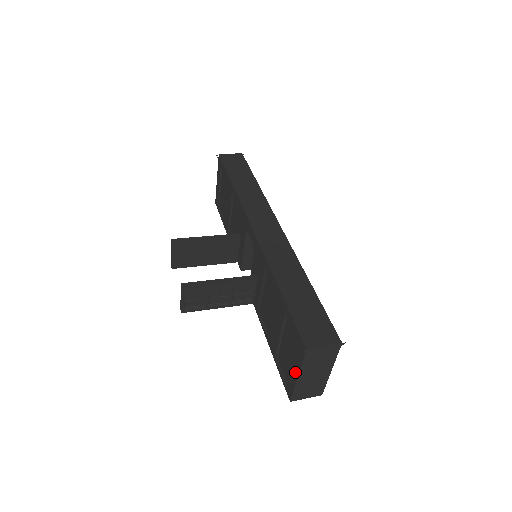
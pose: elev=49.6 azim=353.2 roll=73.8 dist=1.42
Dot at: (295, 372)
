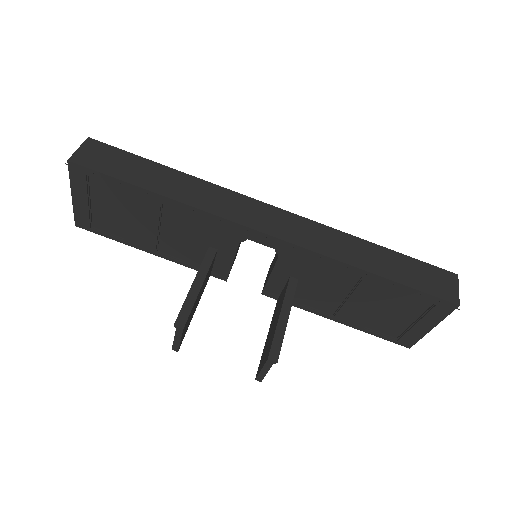
Dot at: (427, 327)
